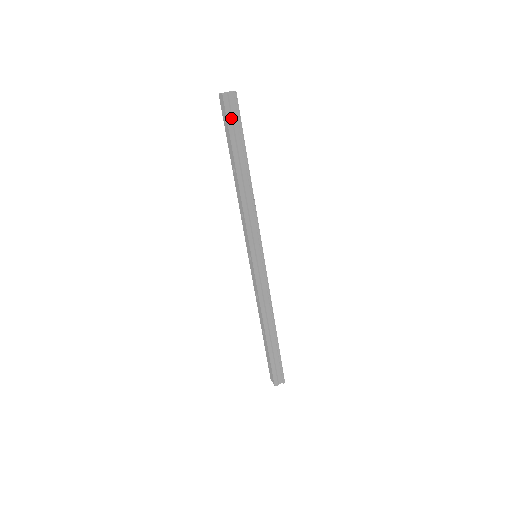
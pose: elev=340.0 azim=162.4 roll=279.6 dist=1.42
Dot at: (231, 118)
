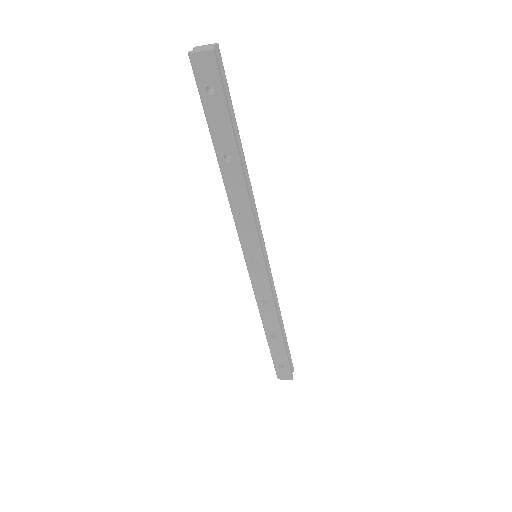
Dot at: (223, 85)
